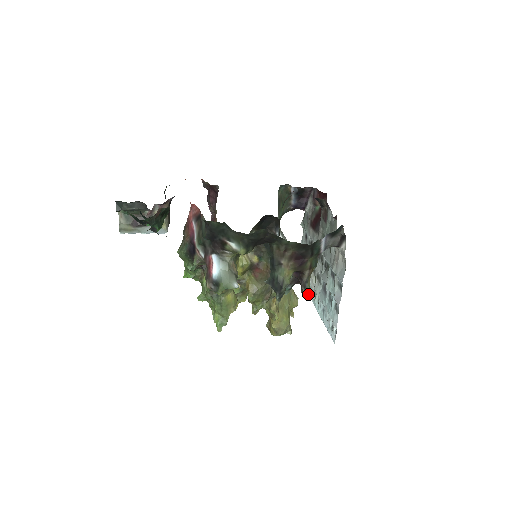
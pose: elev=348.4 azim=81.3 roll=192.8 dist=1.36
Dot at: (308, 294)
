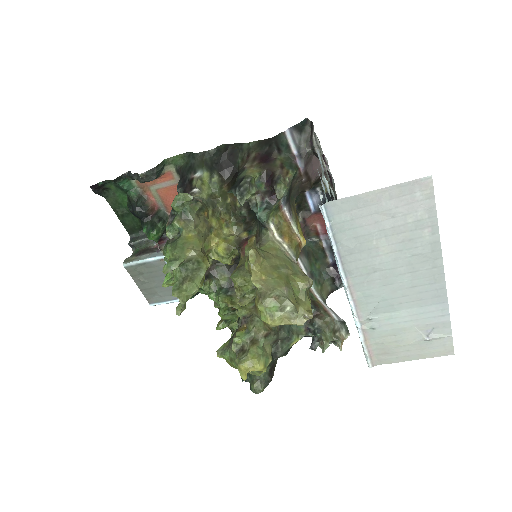
Dot at: (355, 323)
